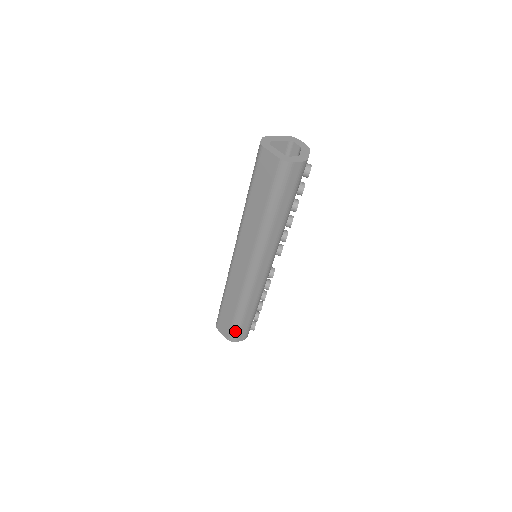
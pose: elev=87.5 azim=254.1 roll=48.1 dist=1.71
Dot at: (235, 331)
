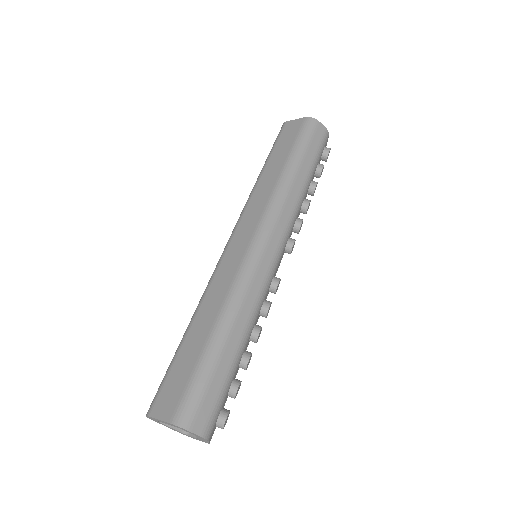
Dot at: (195, 389)
